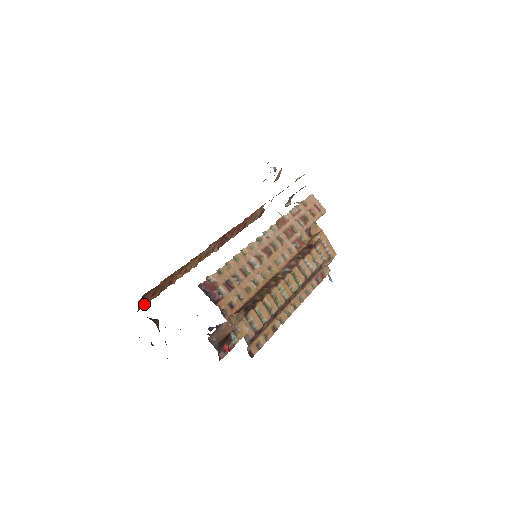
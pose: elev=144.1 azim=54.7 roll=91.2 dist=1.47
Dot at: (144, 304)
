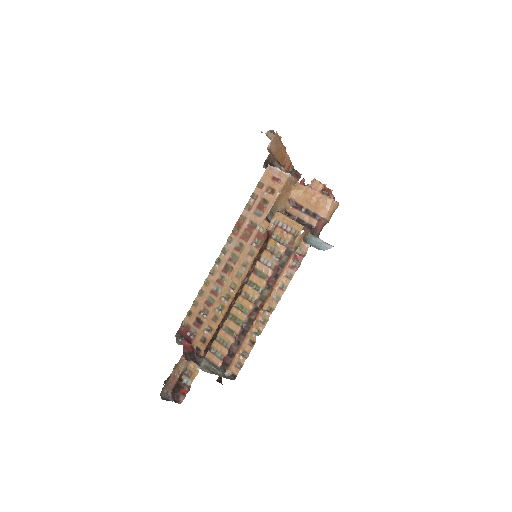
Dot at: occluded
